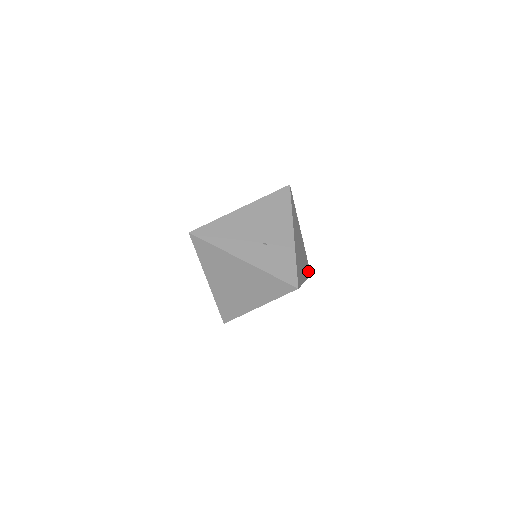
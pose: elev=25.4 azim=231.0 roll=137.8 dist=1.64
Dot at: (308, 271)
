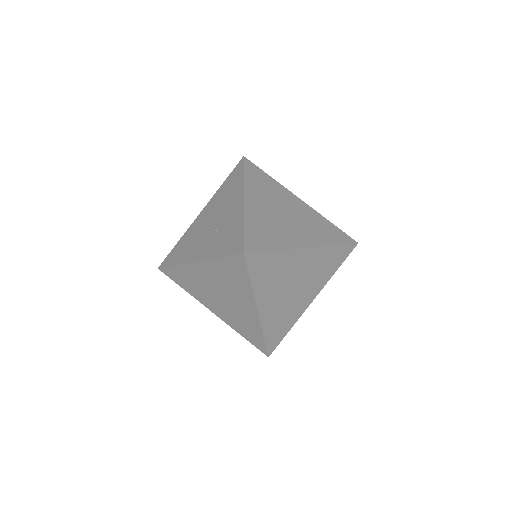
Dot at: (337, 238)
